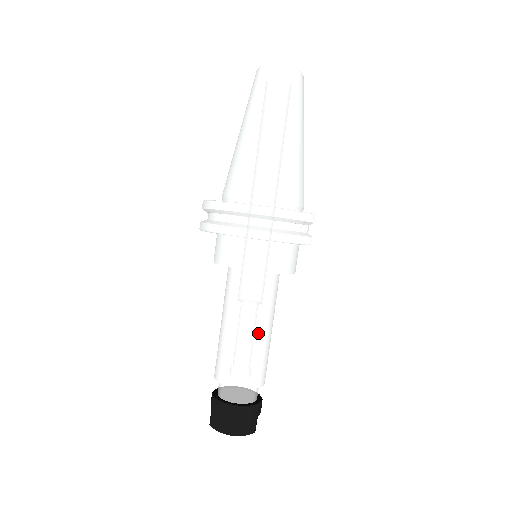
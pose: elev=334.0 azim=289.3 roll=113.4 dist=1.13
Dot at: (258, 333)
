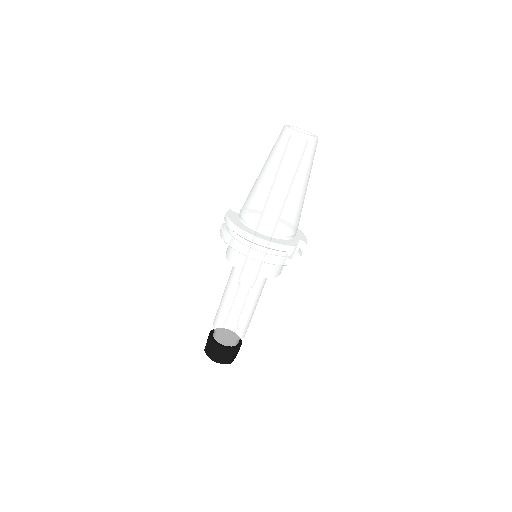
Dot at: (243, 308)
